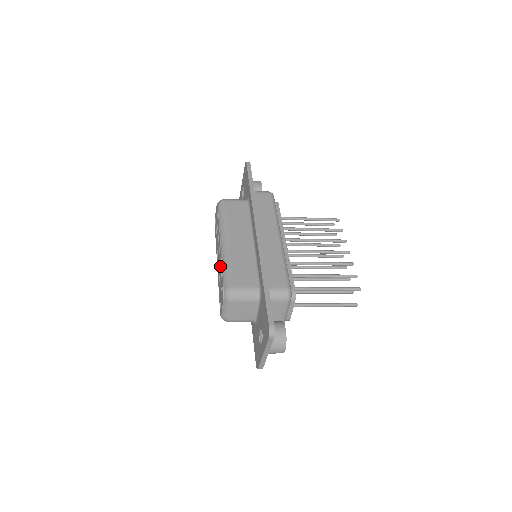
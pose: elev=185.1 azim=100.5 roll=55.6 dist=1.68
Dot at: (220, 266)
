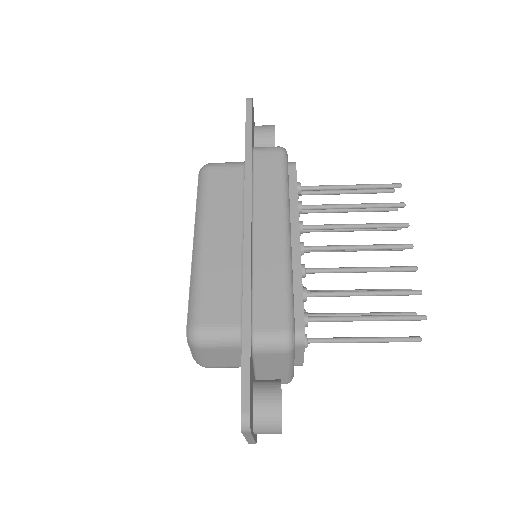
Dot at: occluded
